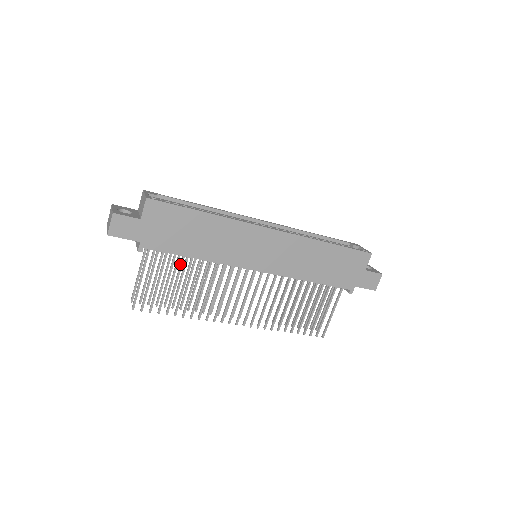
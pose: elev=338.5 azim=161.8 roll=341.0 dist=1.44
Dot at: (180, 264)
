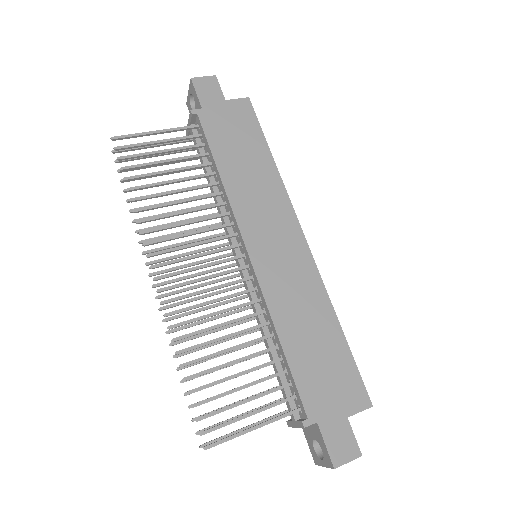
Dot at: (198, 164)
